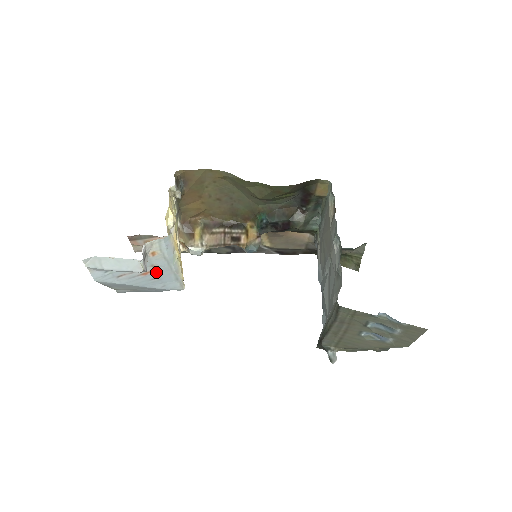
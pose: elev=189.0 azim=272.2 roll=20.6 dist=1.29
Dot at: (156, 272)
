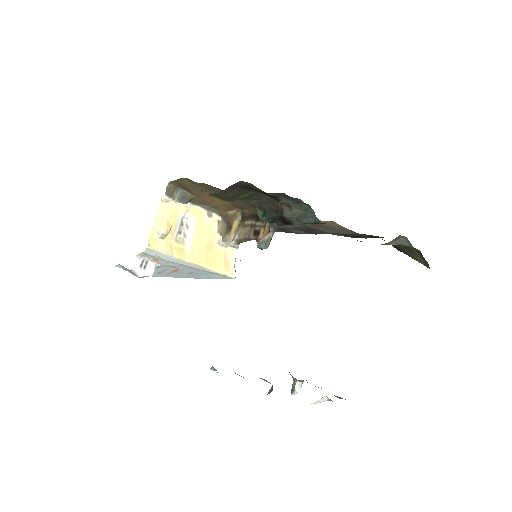
Dot at: (183, 270)
